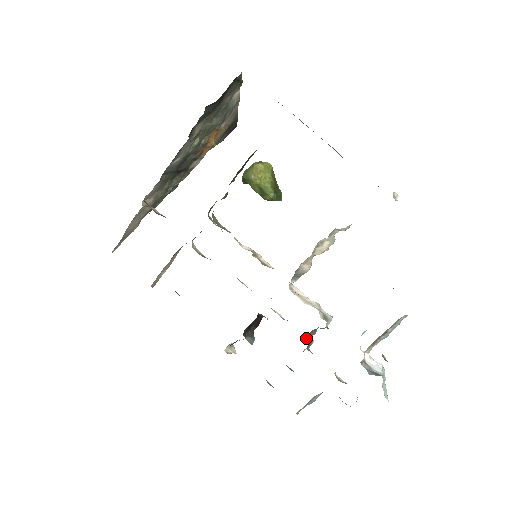
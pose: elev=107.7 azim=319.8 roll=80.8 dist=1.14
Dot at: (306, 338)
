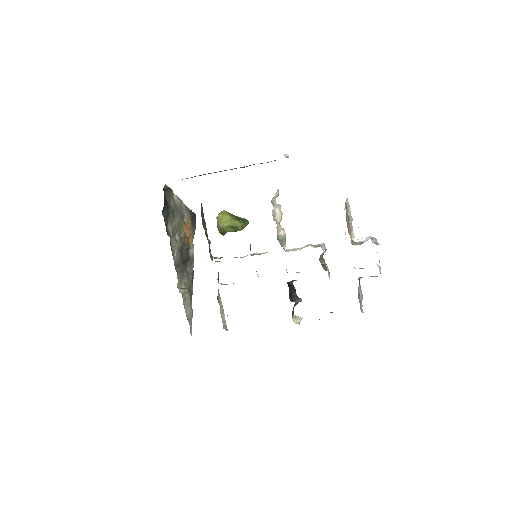
Dot at: (323, 268)
